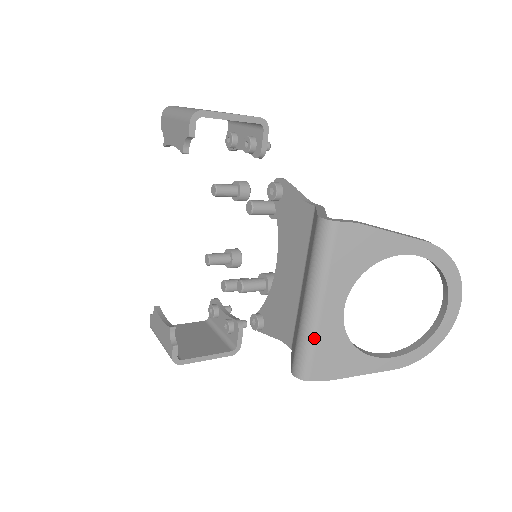
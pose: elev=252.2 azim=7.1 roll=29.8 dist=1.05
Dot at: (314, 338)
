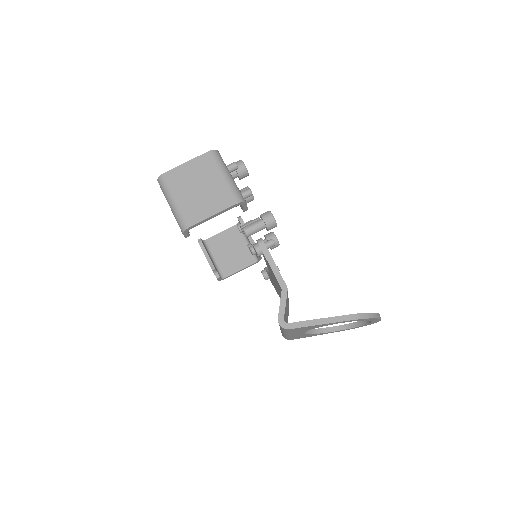
Dot at: (289, 337)
